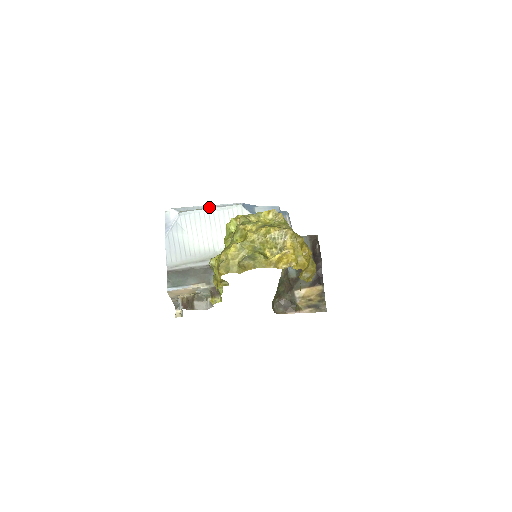
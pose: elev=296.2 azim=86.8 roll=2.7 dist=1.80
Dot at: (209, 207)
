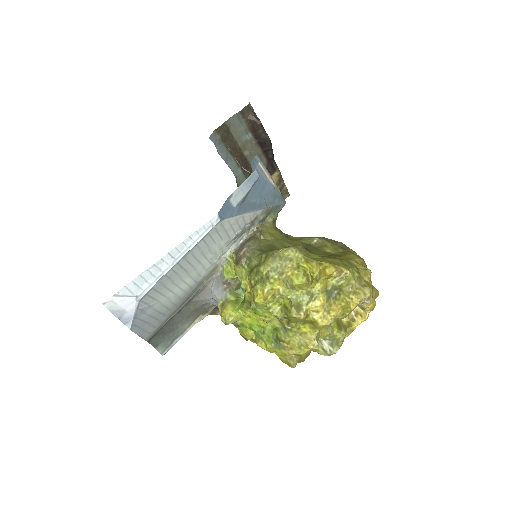
Dot at: (174, 256)
